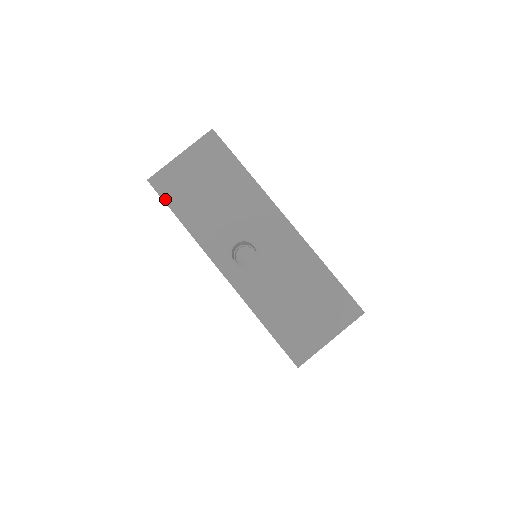
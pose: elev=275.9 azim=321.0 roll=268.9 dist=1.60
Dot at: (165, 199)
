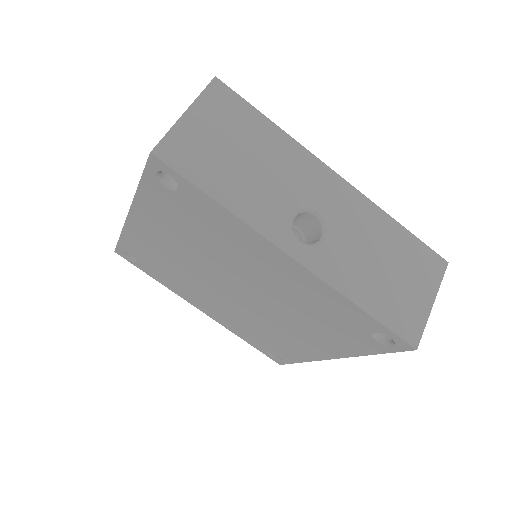
Dot at: (186, 175)
